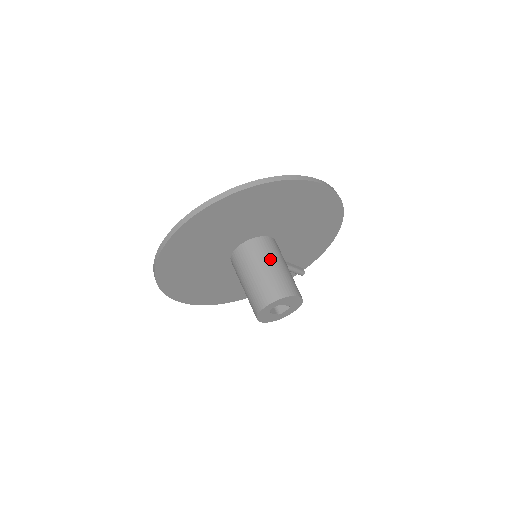
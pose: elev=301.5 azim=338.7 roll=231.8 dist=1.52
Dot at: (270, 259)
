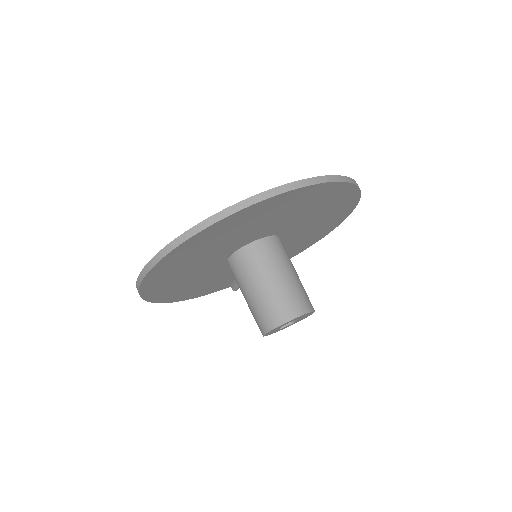
Dot at: (292, 265)
